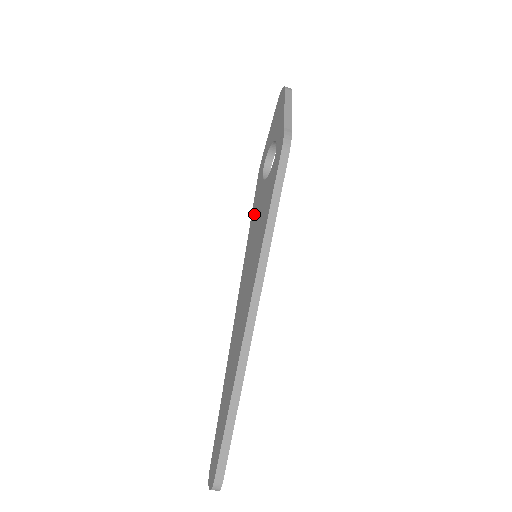
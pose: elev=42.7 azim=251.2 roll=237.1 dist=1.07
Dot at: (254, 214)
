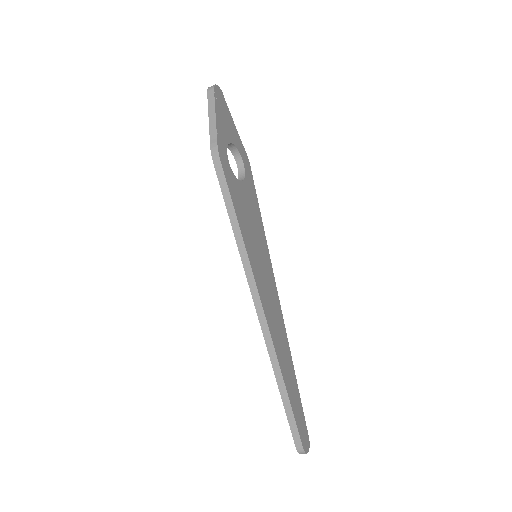
Dot at: occluded
